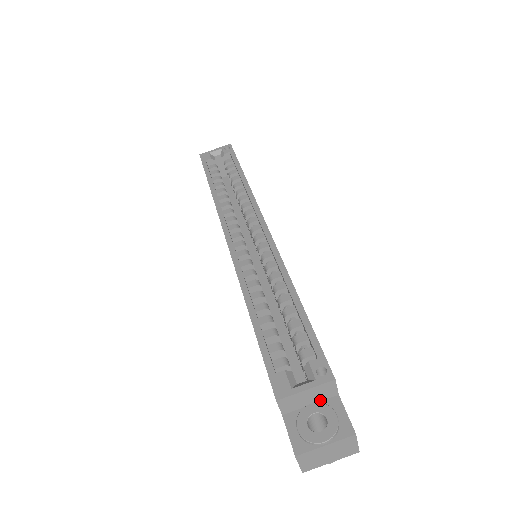
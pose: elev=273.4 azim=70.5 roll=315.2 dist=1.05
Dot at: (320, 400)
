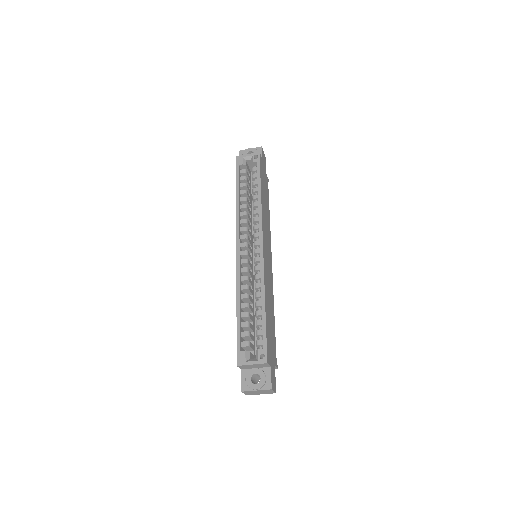
Dot at: (261, 367)
